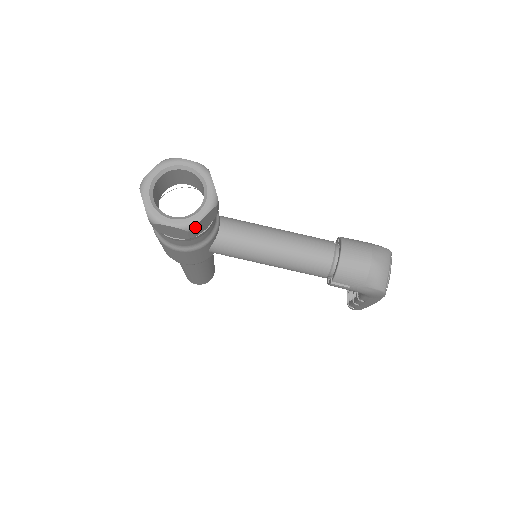
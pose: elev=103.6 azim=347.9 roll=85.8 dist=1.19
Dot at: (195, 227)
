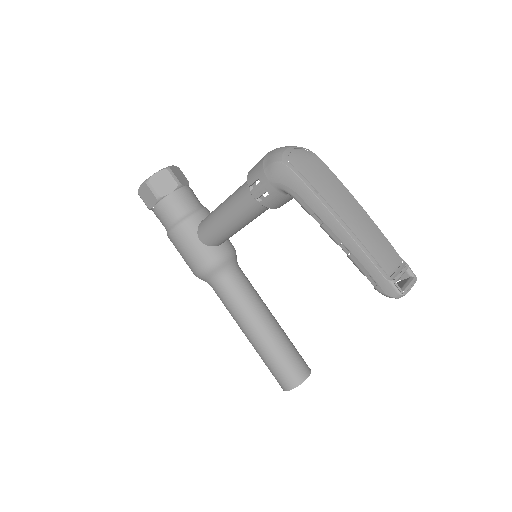
Dot at: (151, 180)
